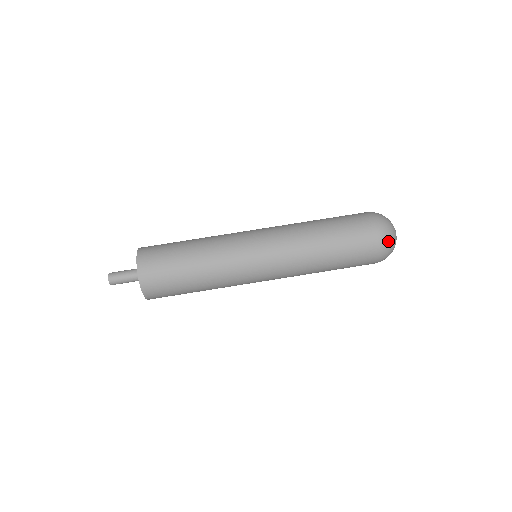
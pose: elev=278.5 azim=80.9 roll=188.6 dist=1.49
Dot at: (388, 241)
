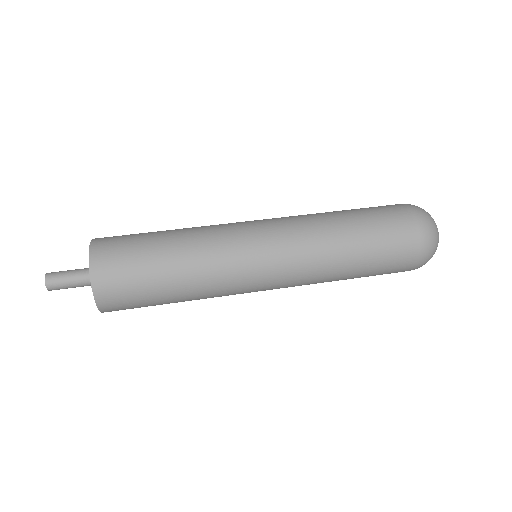
Dot at: (432, 237)
